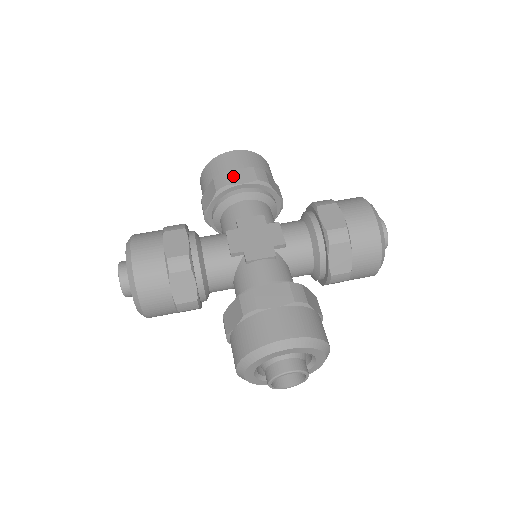
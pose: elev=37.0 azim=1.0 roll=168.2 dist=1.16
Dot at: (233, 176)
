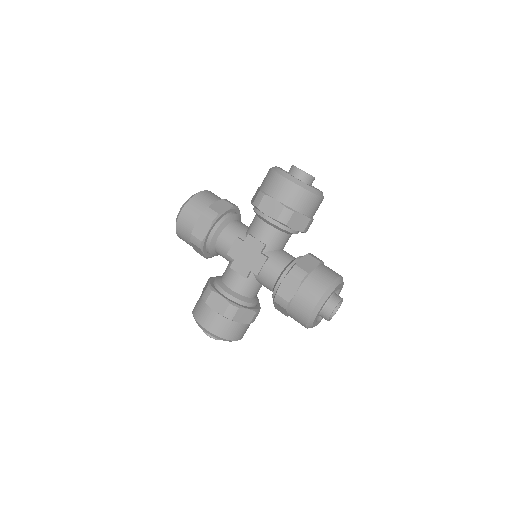
Dot at: (198, 232)
